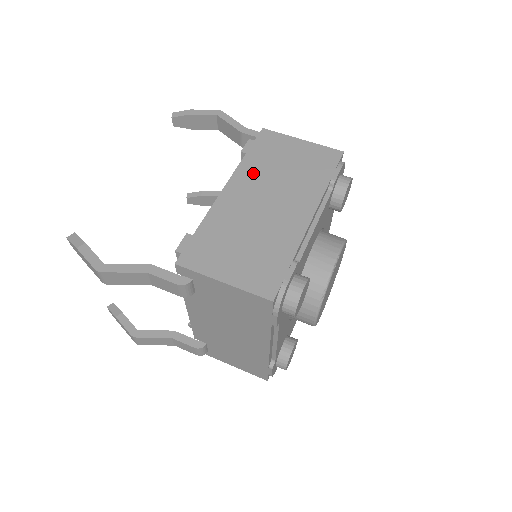
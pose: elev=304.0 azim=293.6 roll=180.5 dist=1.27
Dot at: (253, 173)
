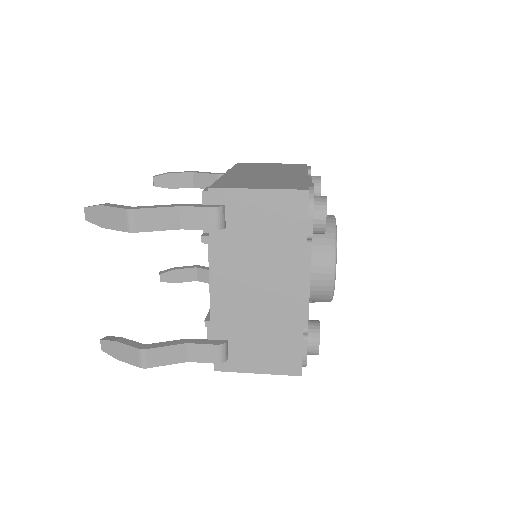
Dot at: (245, 169)
